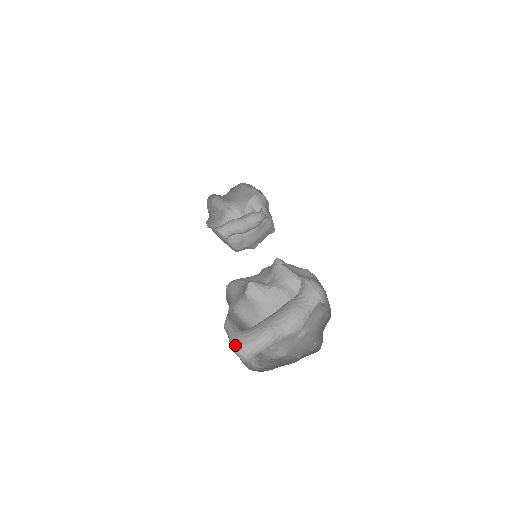
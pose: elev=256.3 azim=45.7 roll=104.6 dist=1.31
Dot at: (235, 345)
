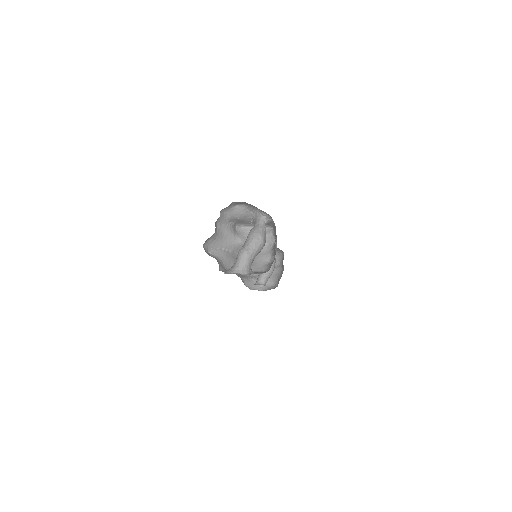
Dot at: (228, 272)
